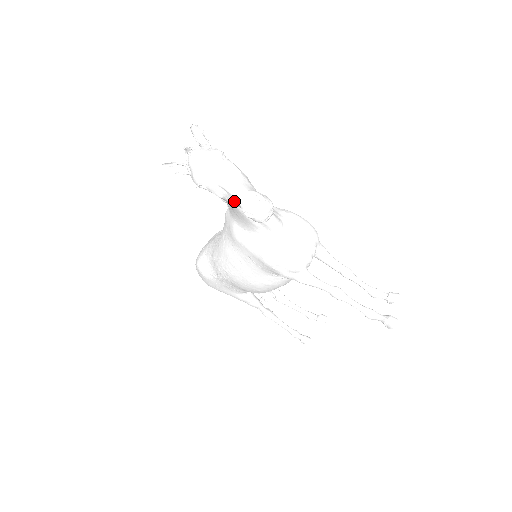
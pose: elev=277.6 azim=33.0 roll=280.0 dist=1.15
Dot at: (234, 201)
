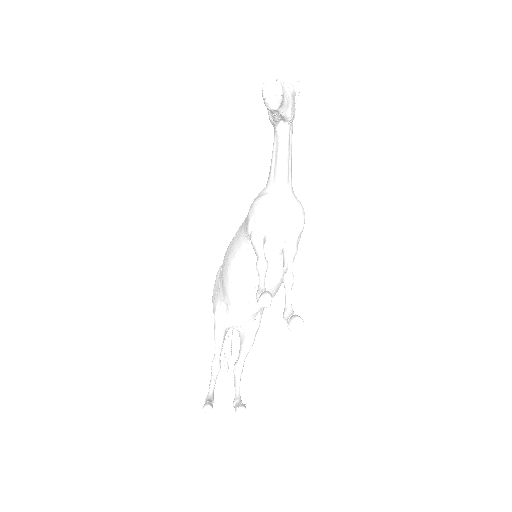
Dot at: occluded
